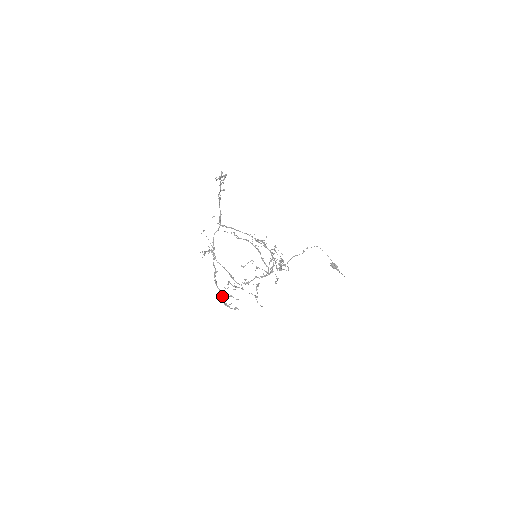
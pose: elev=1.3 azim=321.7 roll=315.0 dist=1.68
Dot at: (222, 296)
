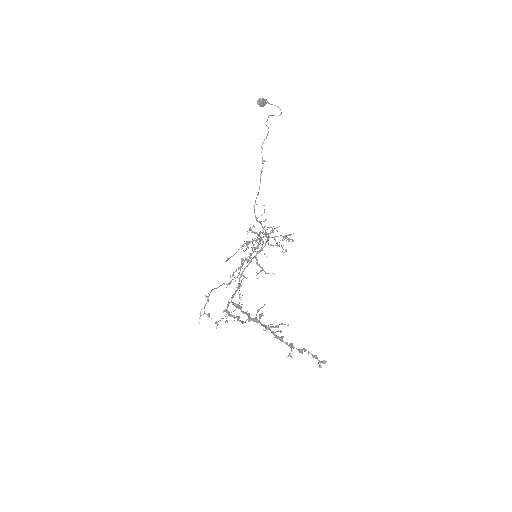
Dot at: (265, 330)
